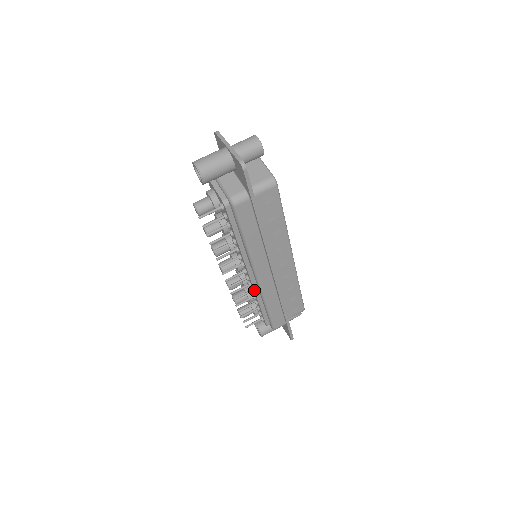
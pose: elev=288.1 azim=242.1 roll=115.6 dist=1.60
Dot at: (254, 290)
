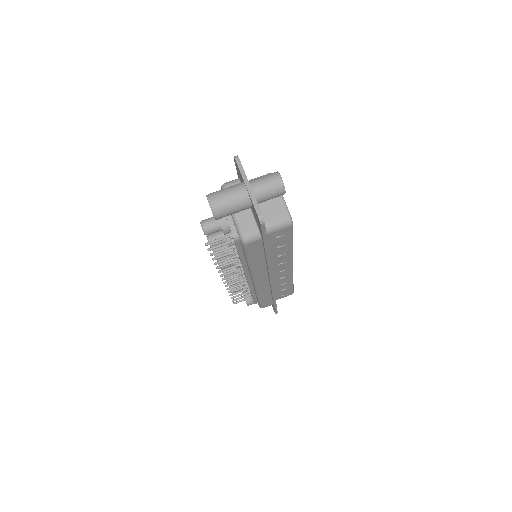
Dot at: (249, 286)
